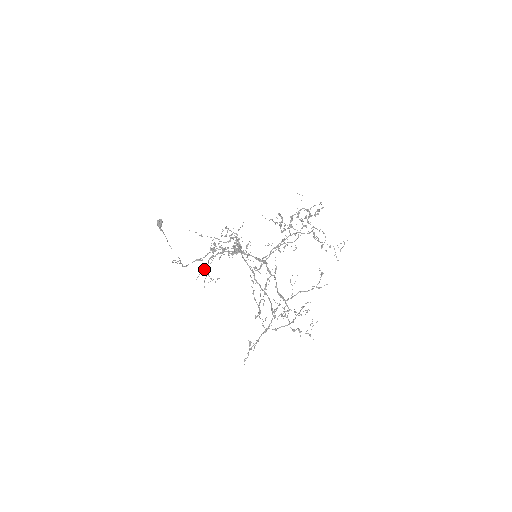
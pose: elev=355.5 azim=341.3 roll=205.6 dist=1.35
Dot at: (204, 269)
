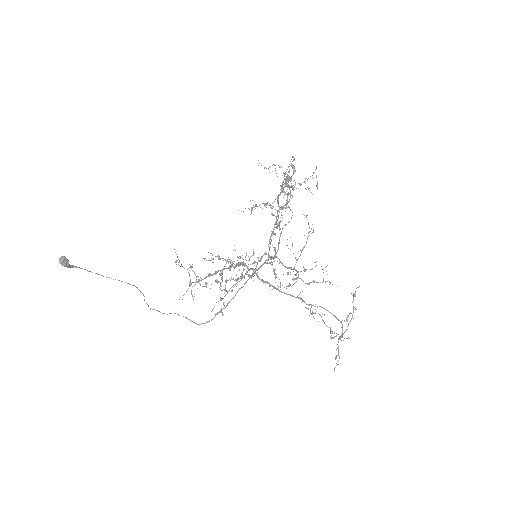
Dot at: occluded
